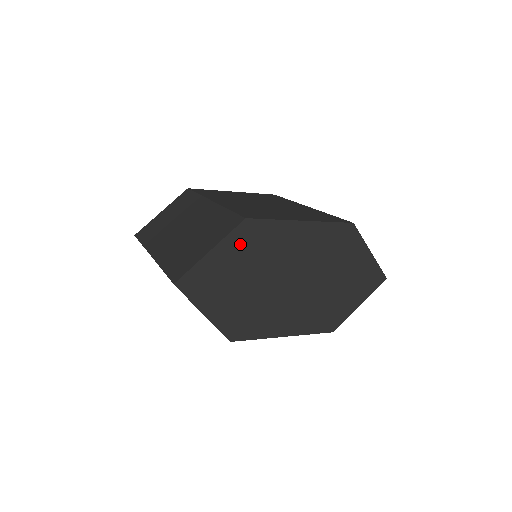
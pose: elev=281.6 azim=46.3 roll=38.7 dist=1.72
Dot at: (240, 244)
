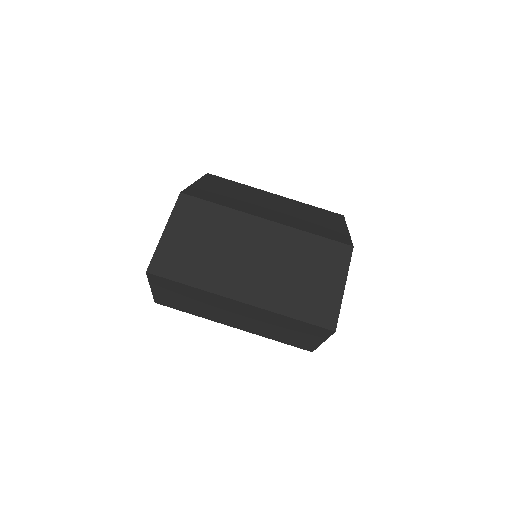
Dot at: occluded
